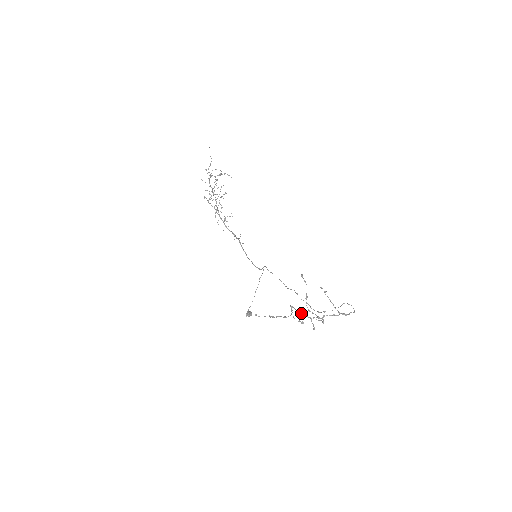
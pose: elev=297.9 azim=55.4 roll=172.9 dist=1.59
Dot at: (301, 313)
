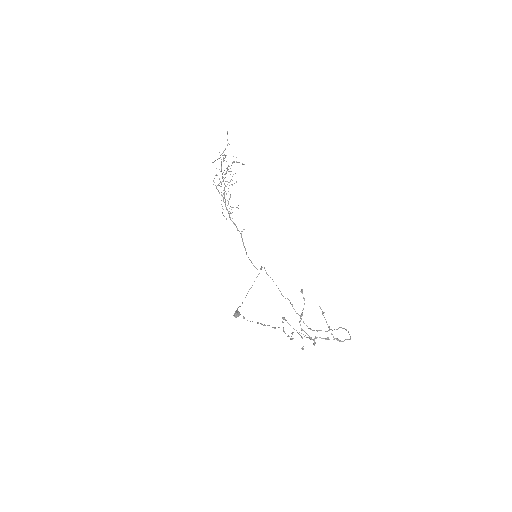
Dot at: occluded
